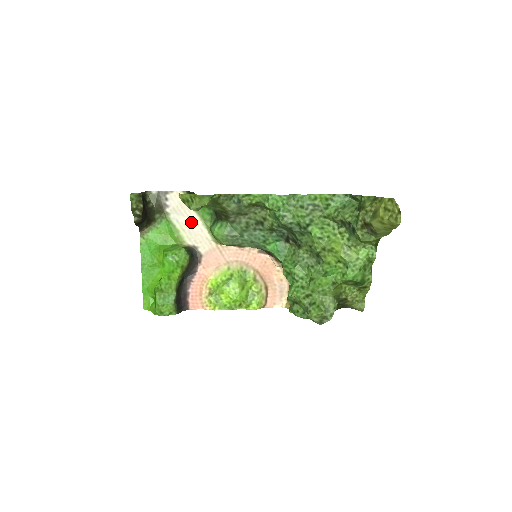
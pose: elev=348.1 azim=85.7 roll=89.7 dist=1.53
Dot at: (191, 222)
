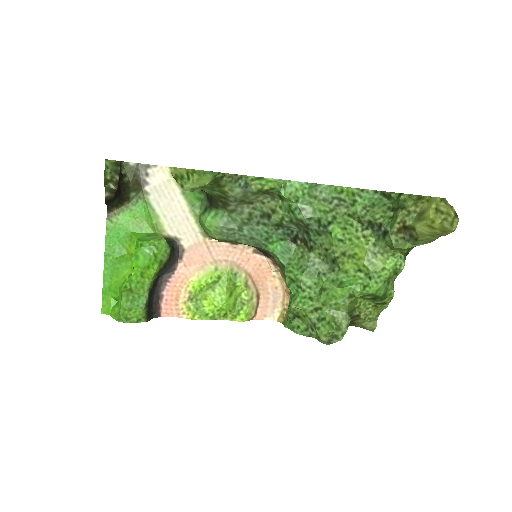
Dot at: (175, 207)
